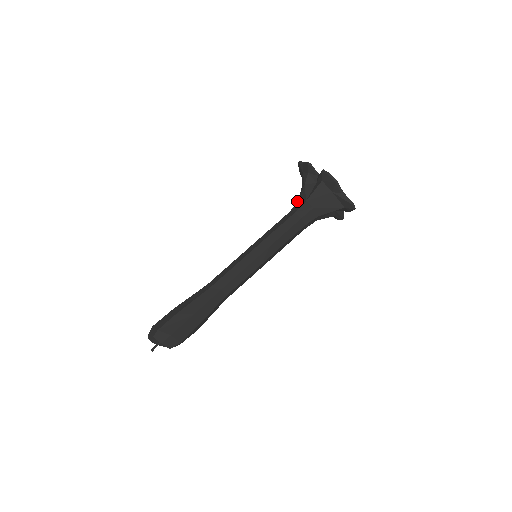
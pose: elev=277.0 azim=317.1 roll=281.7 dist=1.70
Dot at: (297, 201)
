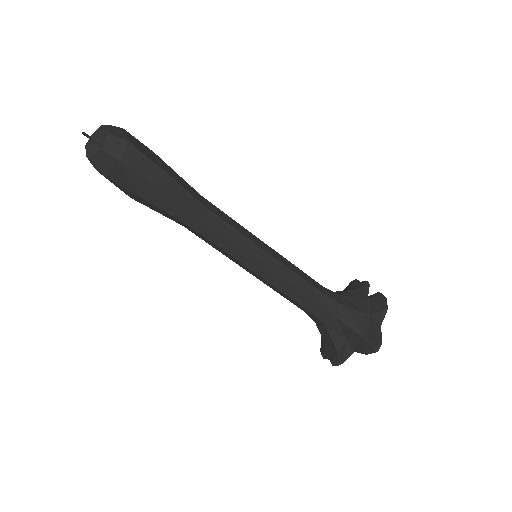
Dot at: occluded
